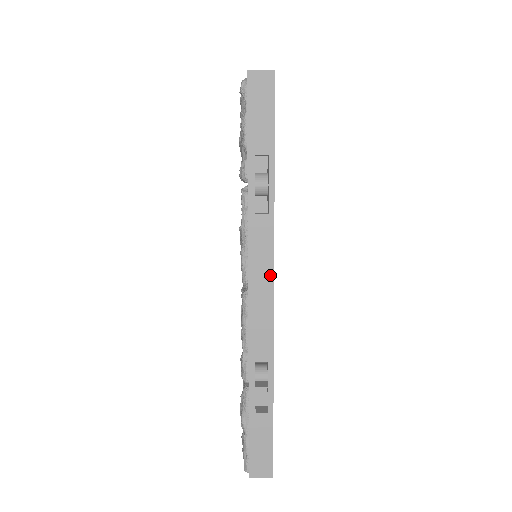
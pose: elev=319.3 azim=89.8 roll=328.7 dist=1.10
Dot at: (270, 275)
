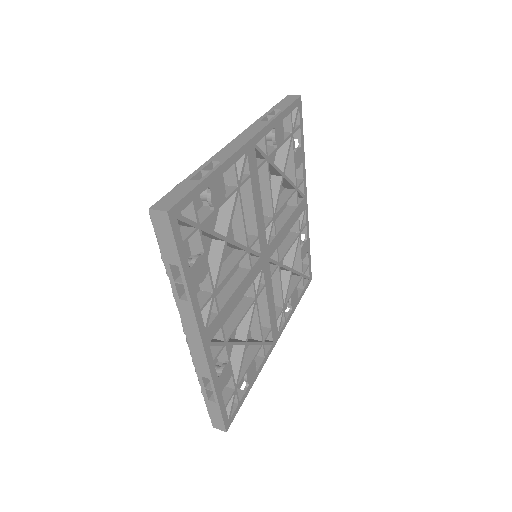
Dot at: (252, 136)
